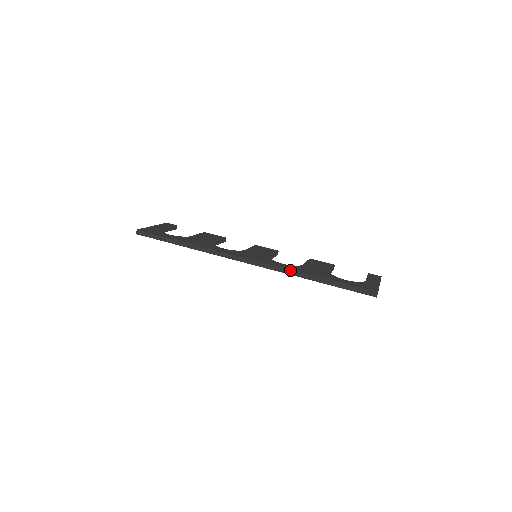
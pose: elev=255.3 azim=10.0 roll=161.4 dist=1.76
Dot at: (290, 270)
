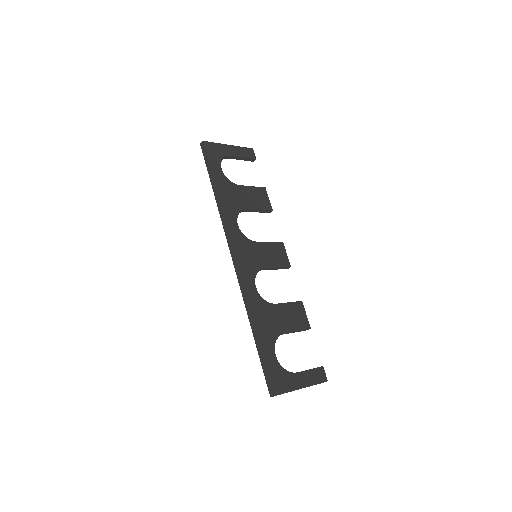
Dot at: (247, 300)
